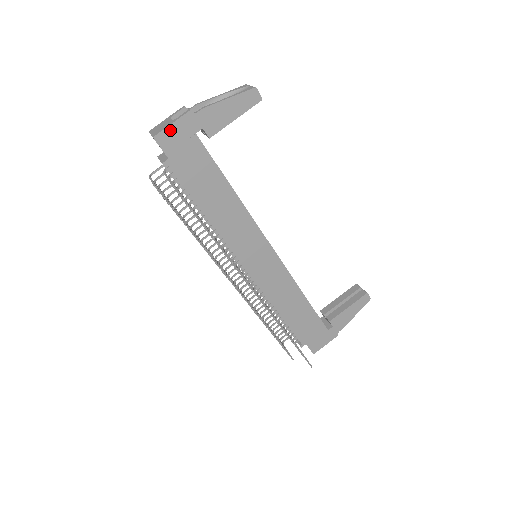
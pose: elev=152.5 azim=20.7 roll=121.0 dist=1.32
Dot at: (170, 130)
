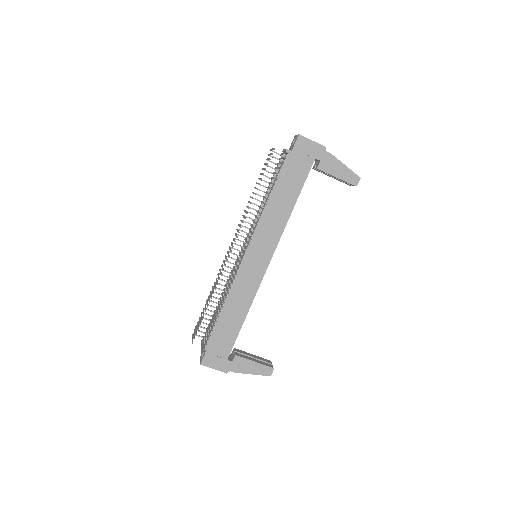
Dot at: (309, 142)
